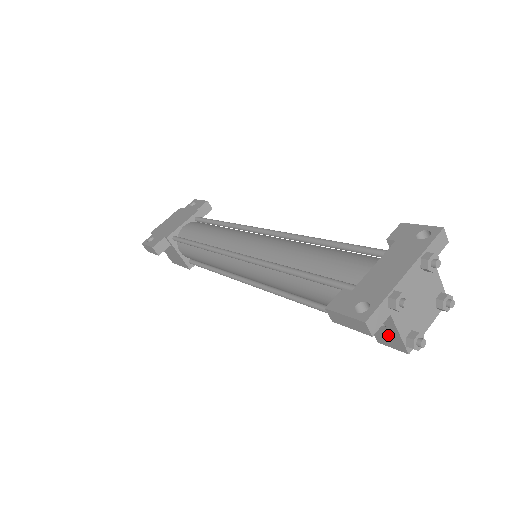
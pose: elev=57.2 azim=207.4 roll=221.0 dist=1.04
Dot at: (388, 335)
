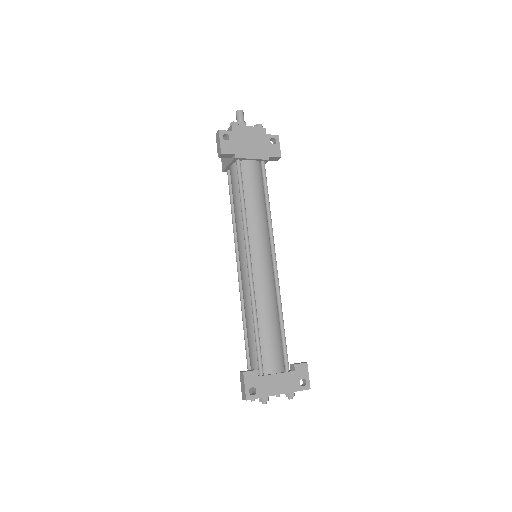
Dot at: occluded
